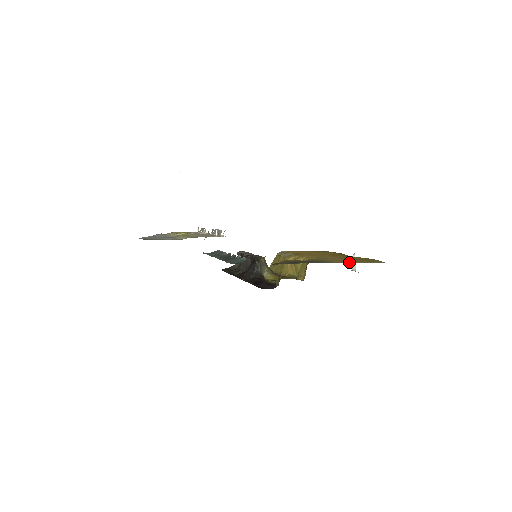
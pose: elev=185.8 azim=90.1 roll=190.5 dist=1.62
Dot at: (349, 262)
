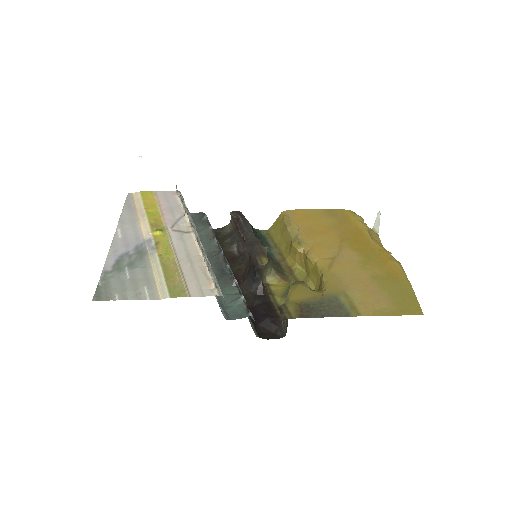
Dot at: (377, 312)
